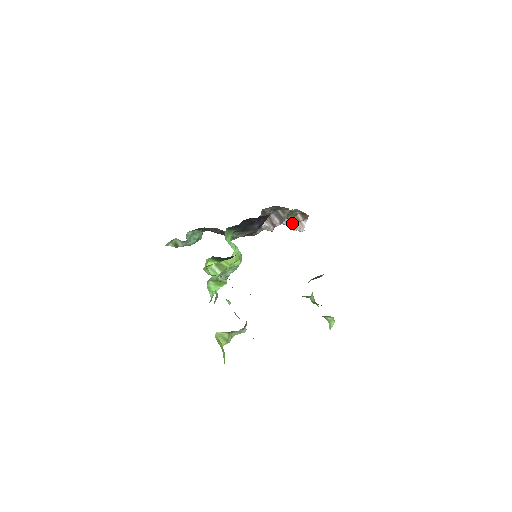
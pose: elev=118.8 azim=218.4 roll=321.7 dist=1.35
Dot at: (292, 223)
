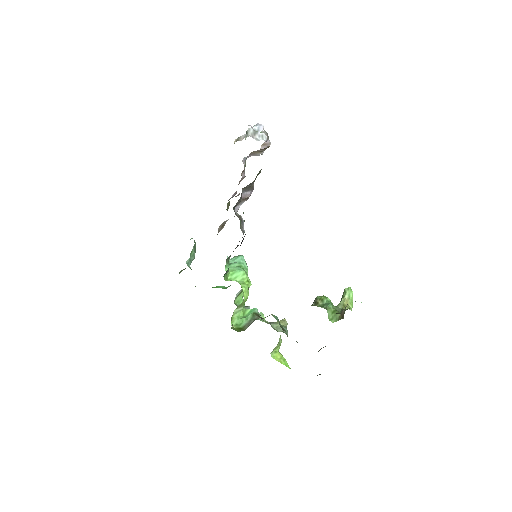
Dot at: (257, 155)
